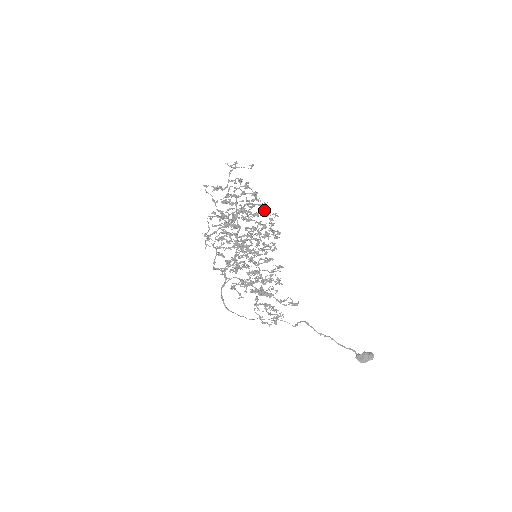
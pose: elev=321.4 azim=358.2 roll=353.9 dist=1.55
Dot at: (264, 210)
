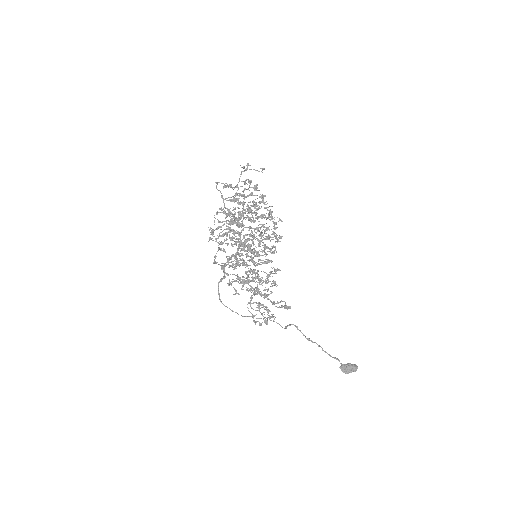
Dot at: (269, 213)
